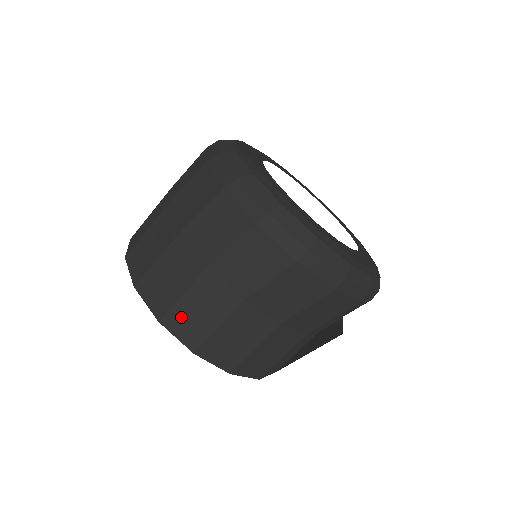
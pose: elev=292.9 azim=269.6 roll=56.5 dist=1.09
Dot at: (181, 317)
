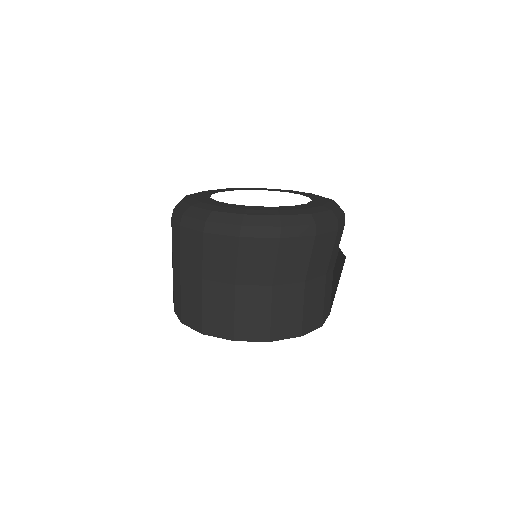
Dot at: (211, 322)
